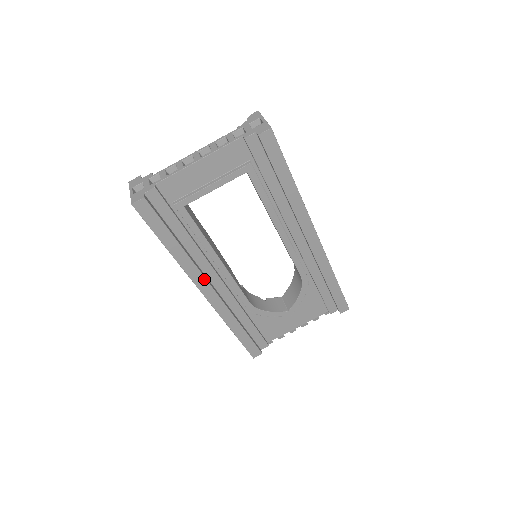
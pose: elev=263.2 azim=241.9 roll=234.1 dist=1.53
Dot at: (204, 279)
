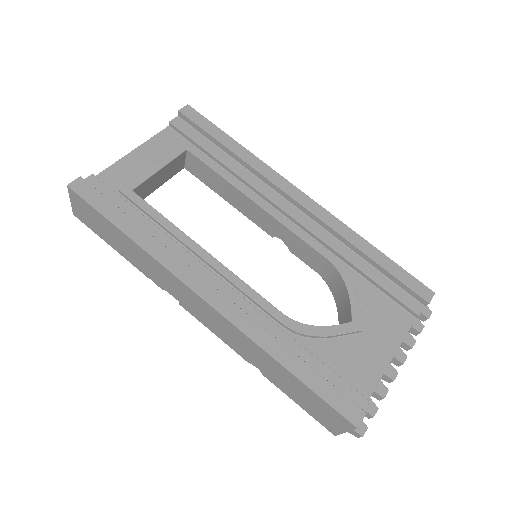
Dot at: (192, 271)
